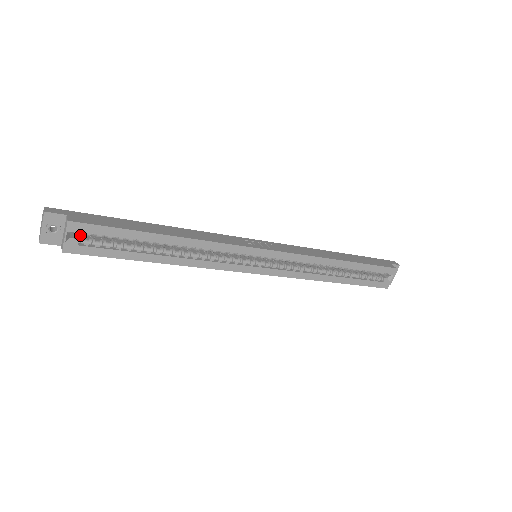
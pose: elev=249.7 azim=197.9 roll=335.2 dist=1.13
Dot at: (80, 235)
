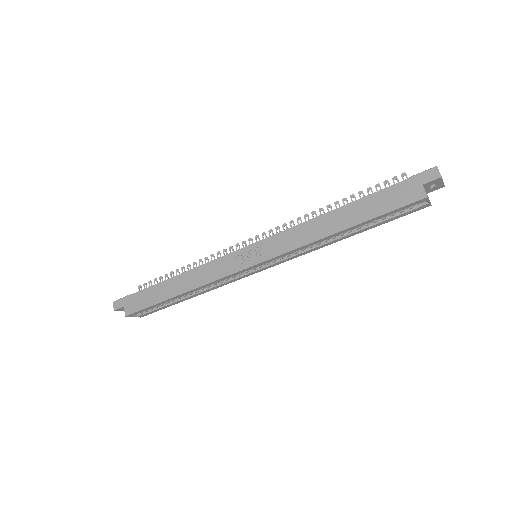
Dot at: occluded
